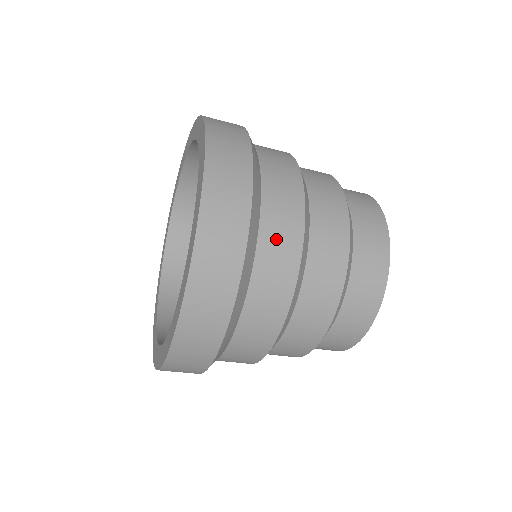
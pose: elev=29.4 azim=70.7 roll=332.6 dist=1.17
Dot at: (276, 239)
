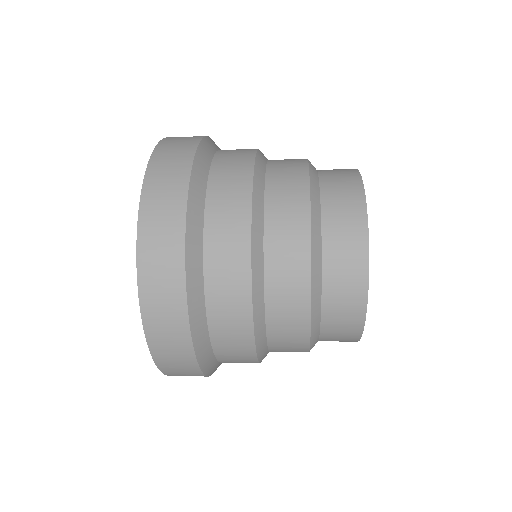
Dot at: (222, 276)
